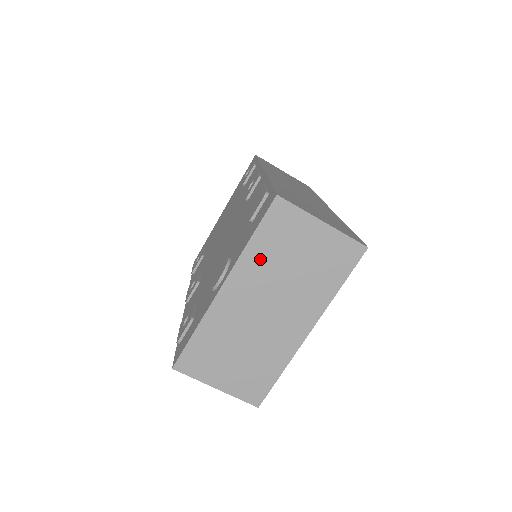
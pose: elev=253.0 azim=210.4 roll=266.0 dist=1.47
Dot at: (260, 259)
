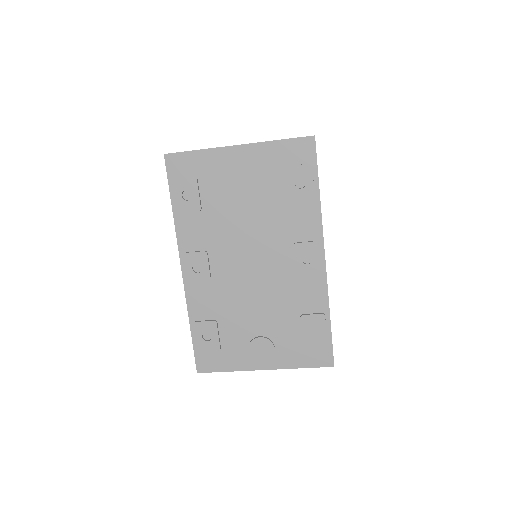
Dot at: occluded
